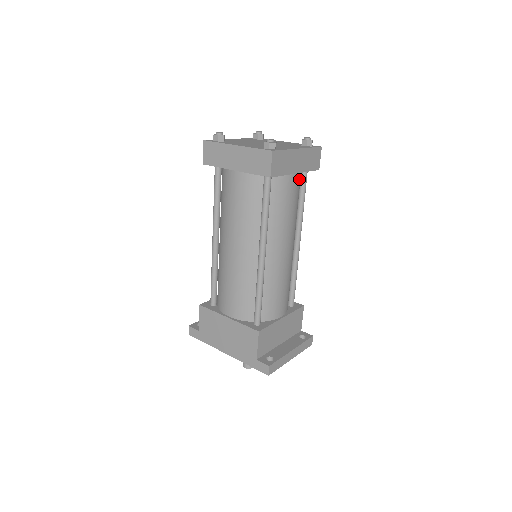
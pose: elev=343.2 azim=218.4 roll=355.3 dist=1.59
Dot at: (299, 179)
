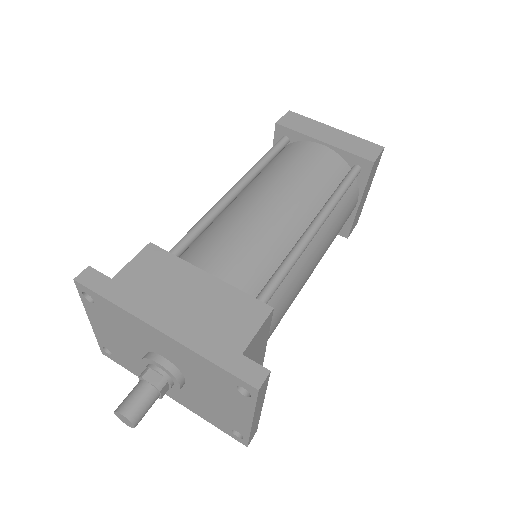
Dot at: occluded
